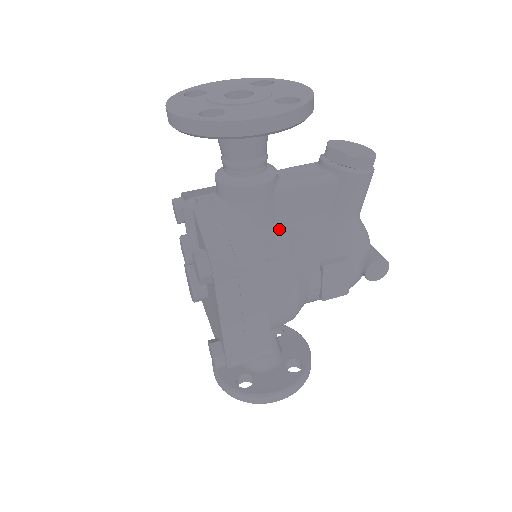
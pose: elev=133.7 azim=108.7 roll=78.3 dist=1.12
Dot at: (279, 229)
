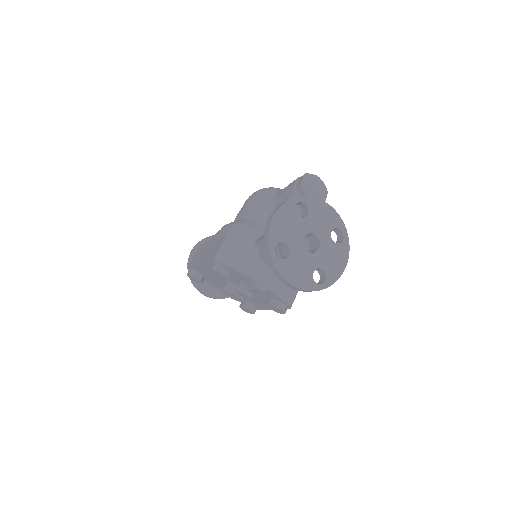
Dot at: occluded
